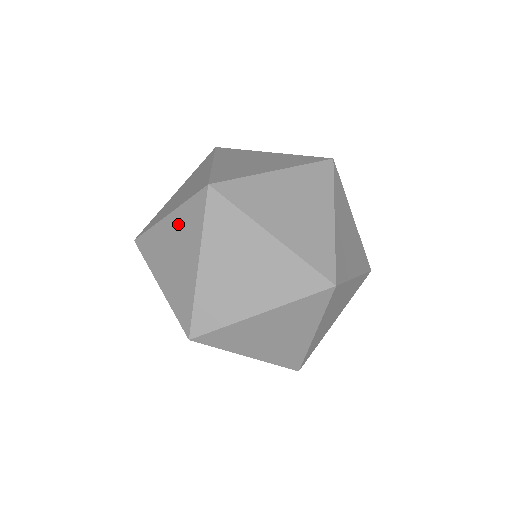
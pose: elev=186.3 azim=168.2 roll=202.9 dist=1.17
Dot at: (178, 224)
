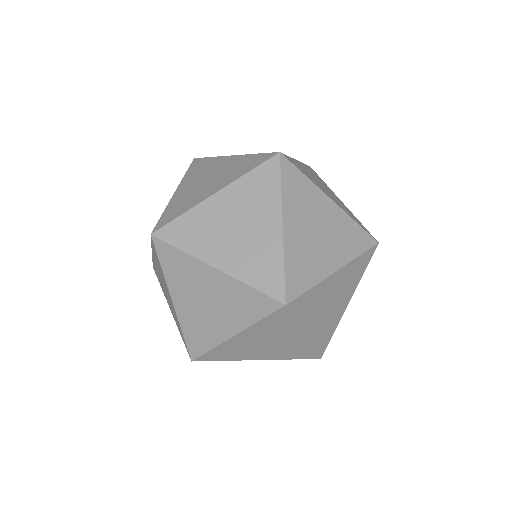
Dot at: (258, 333)
